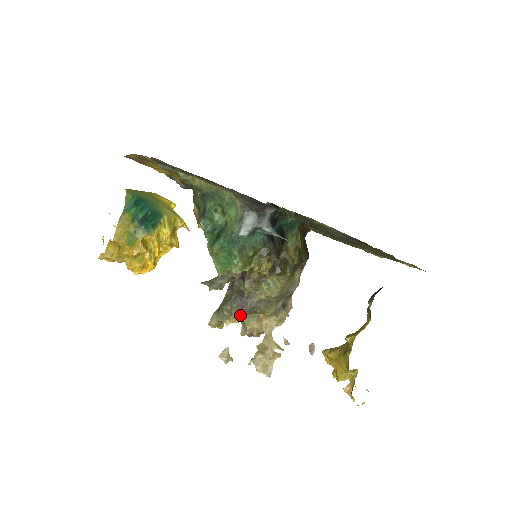
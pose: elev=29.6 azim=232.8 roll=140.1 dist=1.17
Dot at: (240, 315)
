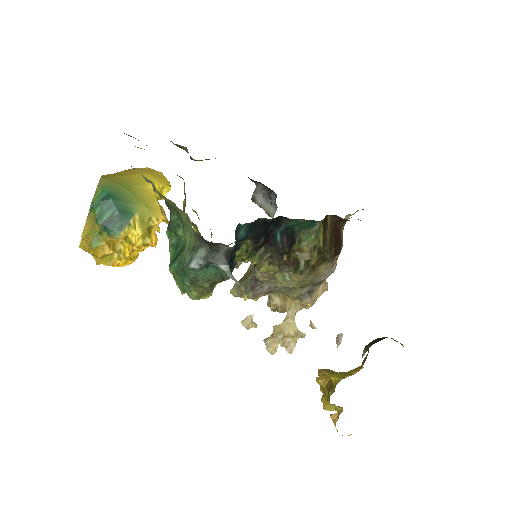
Dot at: (253, 298)
